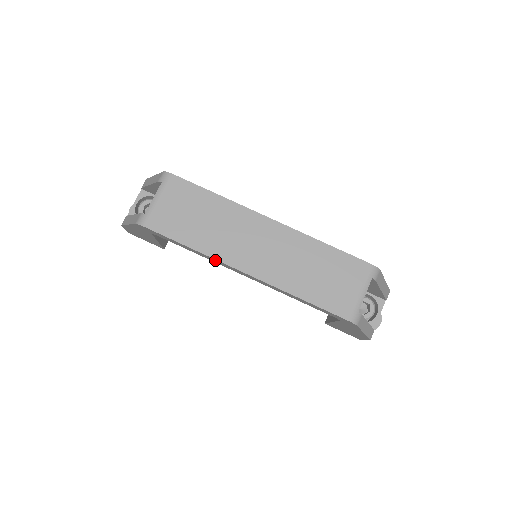
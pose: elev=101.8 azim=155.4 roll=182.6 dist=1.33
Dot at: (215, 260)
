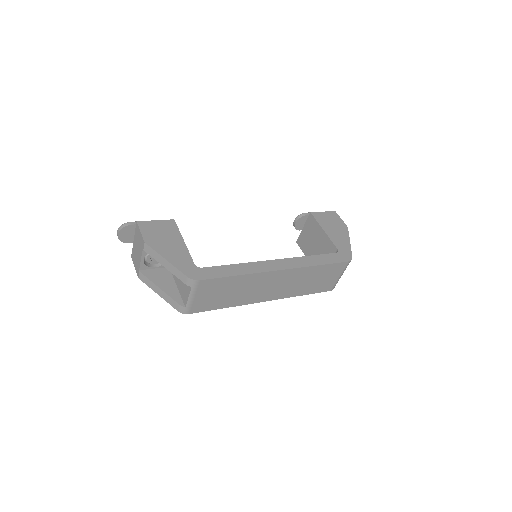
Dot at: occluded
